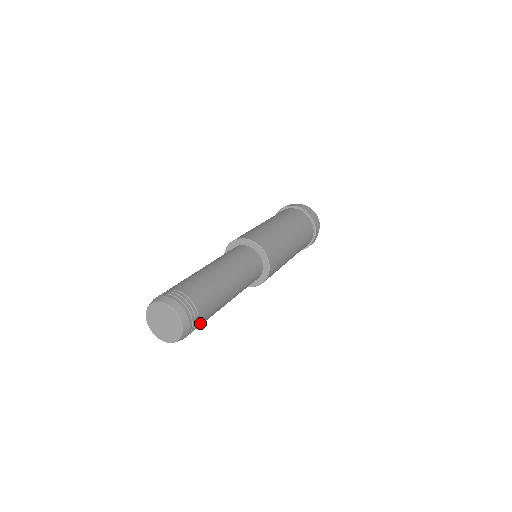
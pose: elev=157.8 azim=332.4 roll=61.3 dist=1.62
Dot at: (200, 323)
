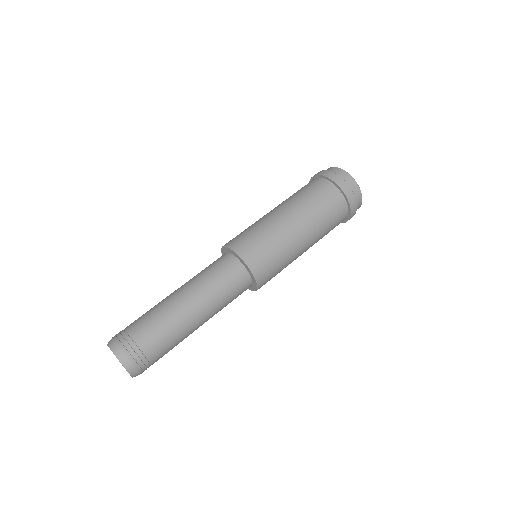
Dot at: occluded
